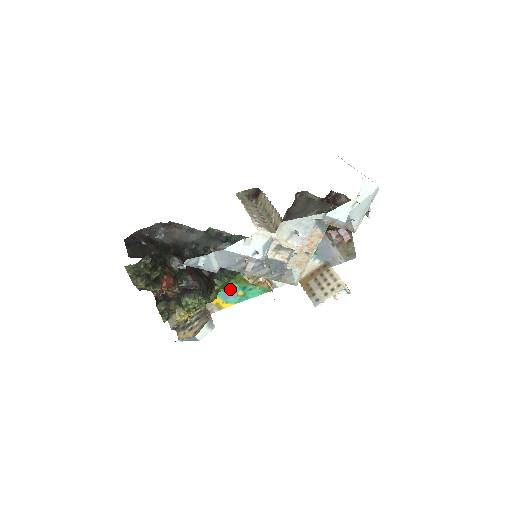
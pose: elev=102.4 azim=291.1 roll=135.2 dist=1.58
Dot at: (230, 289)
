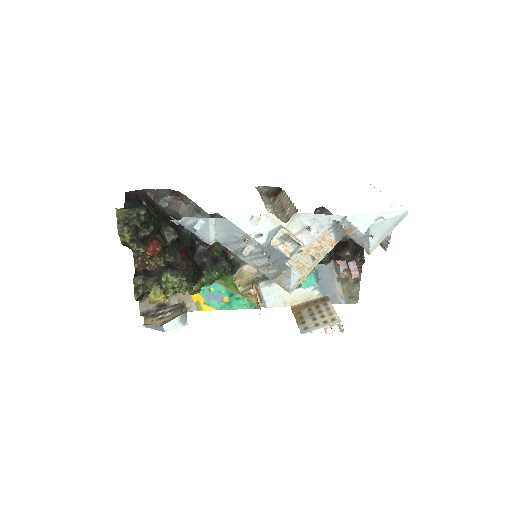
Dot at: (216, 290)
